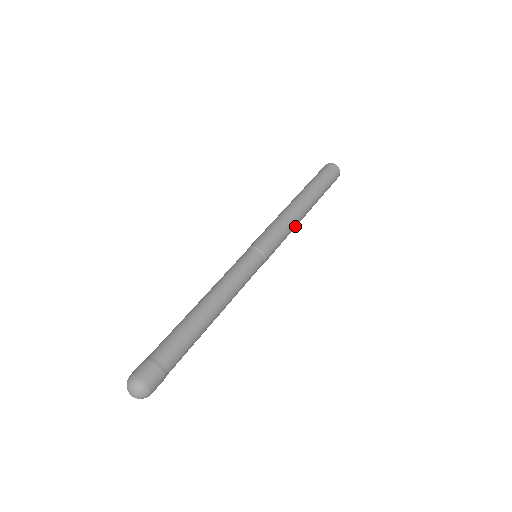
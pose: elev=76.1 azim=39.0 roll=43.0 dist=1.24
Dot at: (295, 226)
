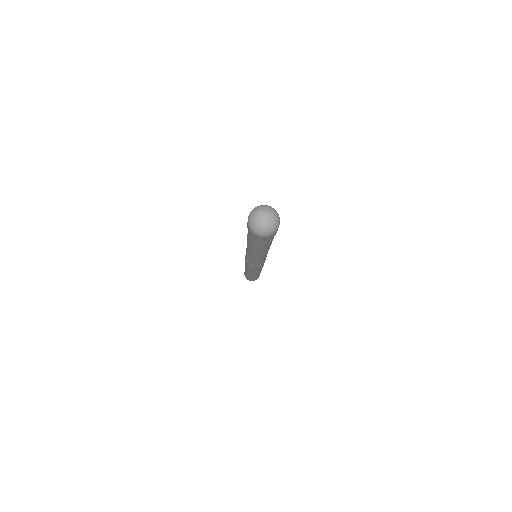
Dot at: occluded
